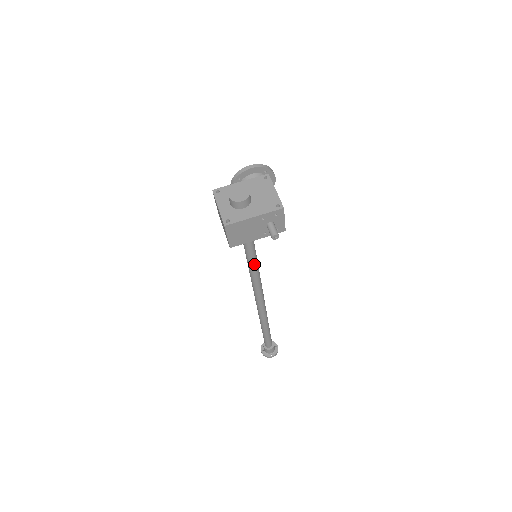
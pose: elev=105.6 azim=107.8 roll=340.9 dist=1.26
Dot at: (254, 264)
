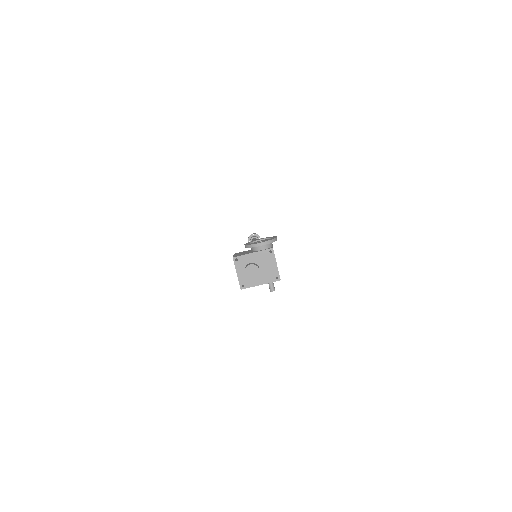
Dot at: occluded
